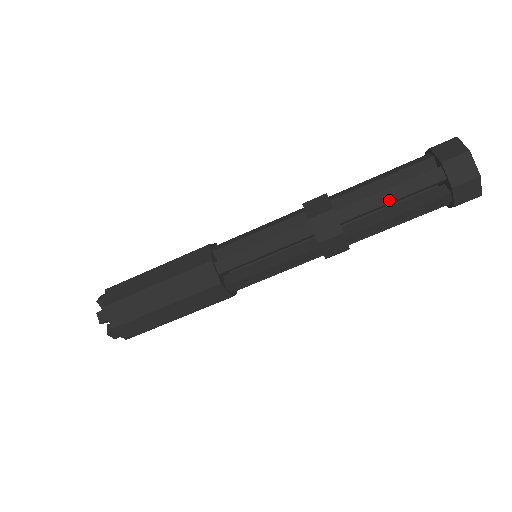
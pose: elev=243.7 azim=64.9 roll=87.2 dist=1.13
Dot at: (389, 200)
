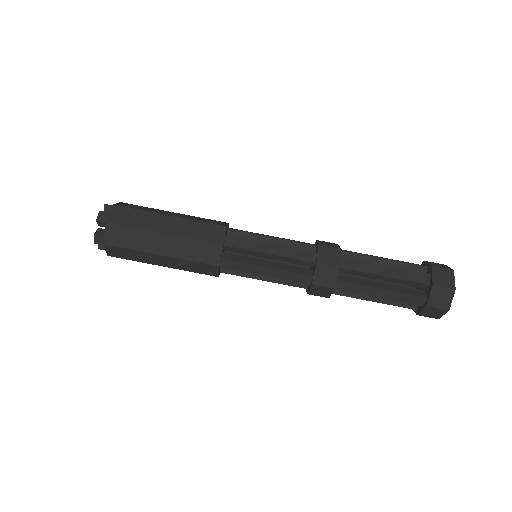
Dot at: (381, 257)
